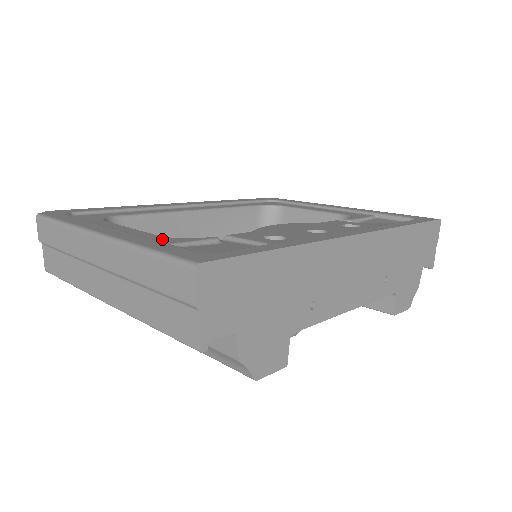
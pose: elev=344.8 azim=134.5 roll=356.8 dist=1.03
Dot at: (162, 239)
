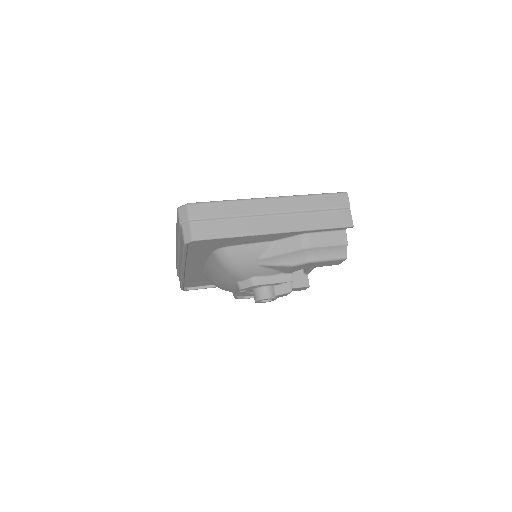
Dot at: occluded
